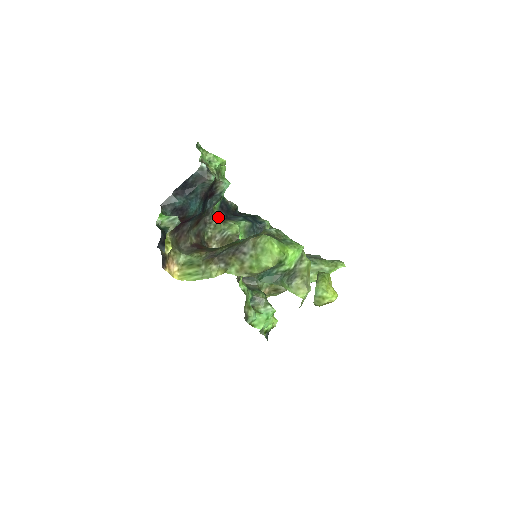
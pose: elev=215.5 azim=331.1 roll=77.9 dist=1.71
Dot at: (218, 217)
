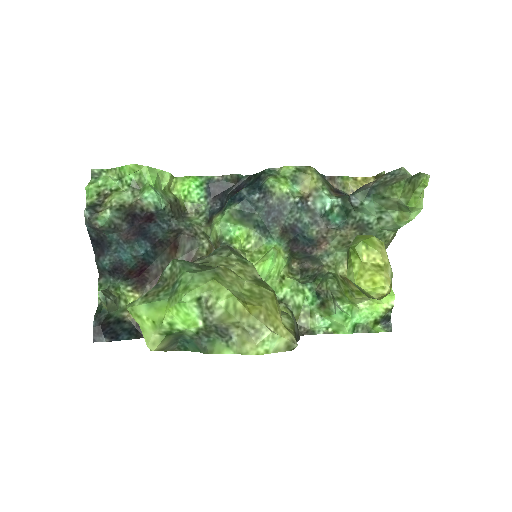
Dot at: (208, 215)
